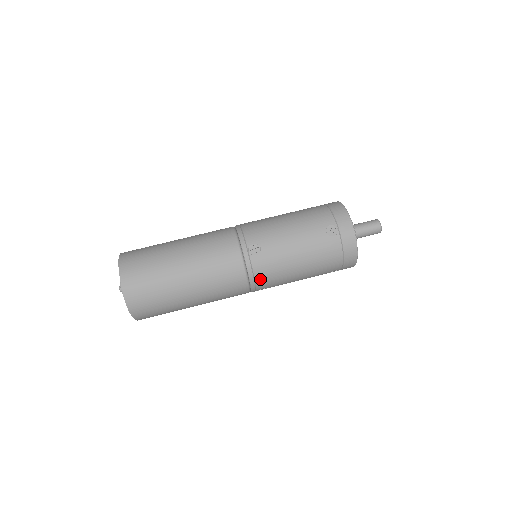
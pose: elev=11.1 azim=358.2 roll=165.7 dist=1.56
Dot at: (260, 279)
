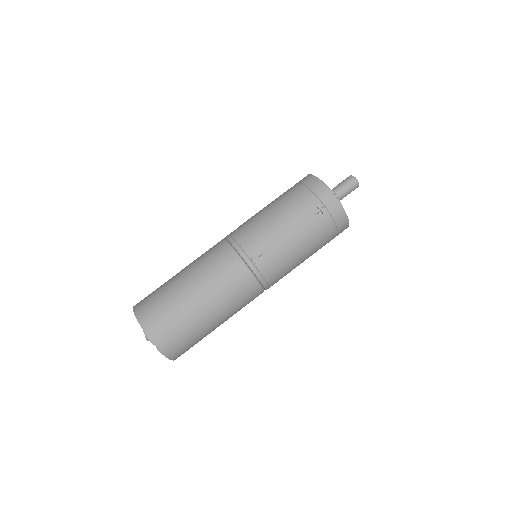
Dot at: (271, 280)
